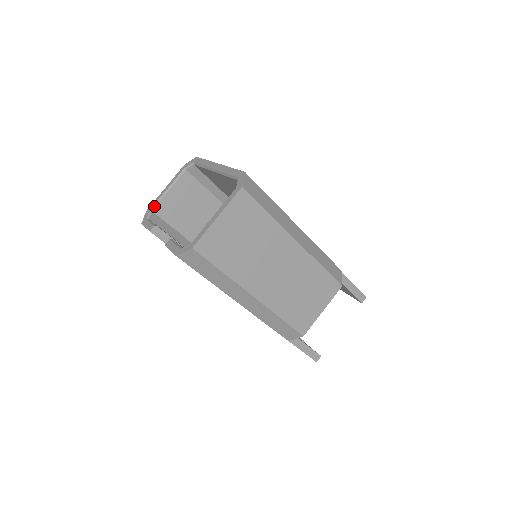
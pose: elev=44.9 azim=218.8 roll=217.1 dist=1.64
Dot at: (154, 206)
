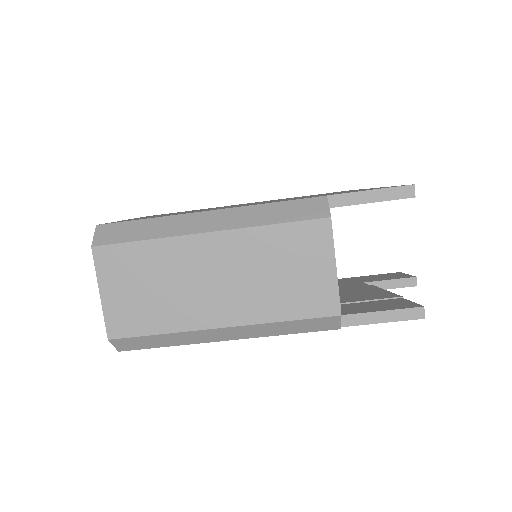
Dot at: occluded
